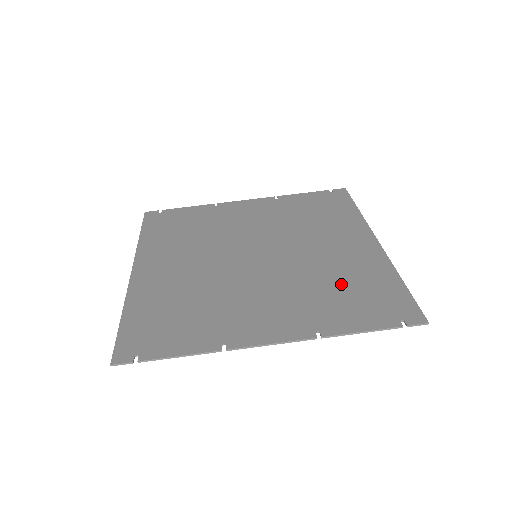
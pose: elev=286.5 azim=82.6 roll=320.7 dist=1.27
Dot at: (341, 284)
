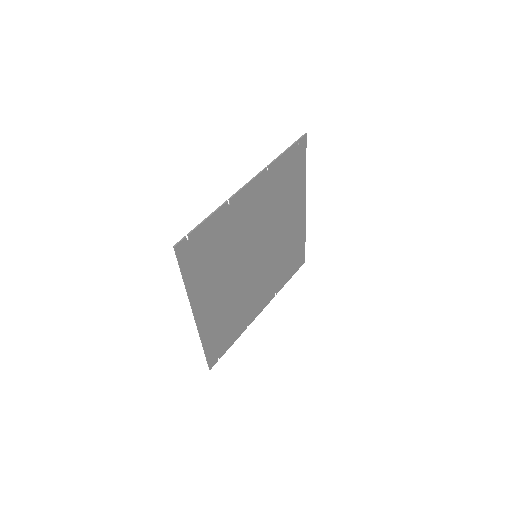
Dot at: (283, 192)
